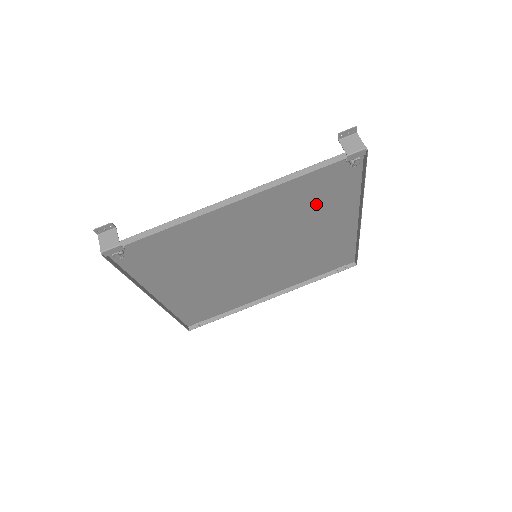
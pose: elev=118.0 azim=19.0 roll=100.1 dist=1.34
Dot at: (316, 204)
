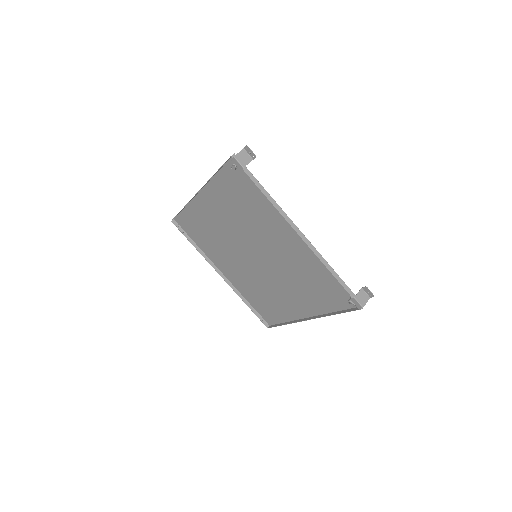
Dot at: (311, 286)
